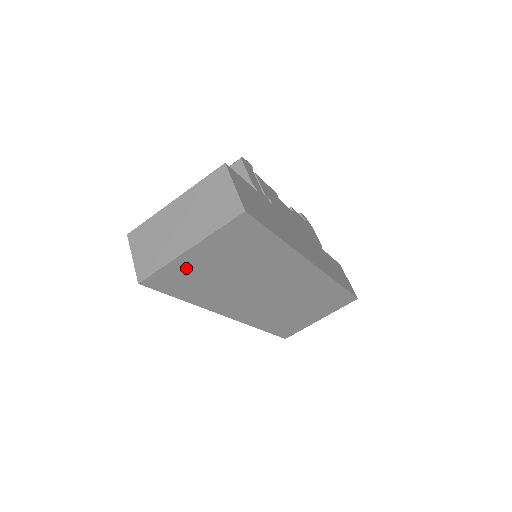
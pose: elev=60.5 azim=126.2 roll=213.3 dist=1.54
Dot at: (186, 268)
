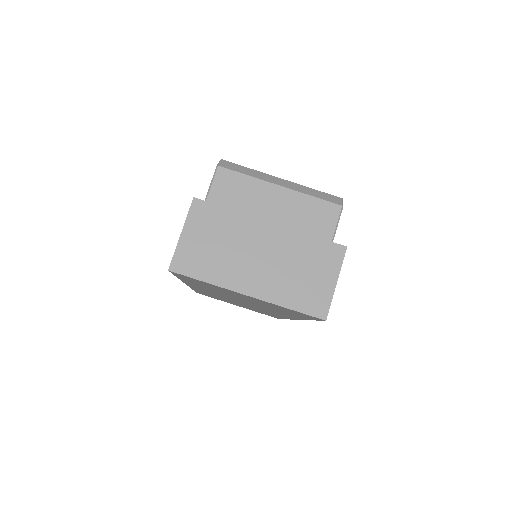
Dot at: occluded
